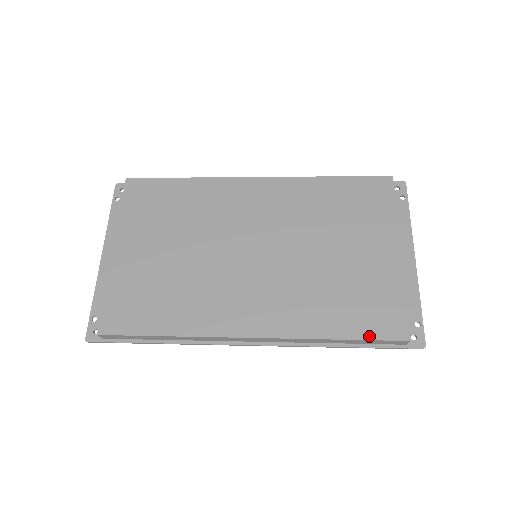
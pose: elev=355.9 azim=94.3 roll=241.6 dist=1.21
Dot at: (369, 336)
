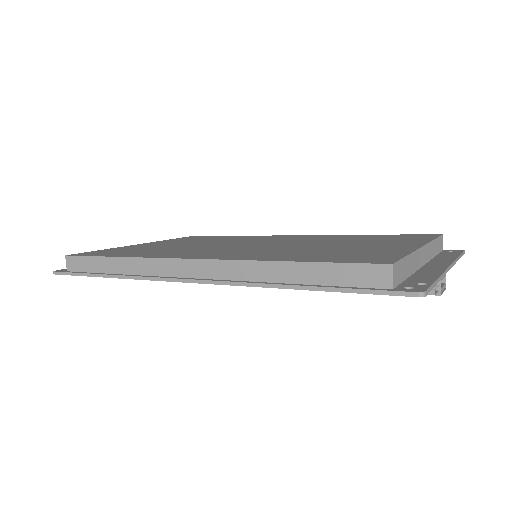
Dot at: (333, 261)
